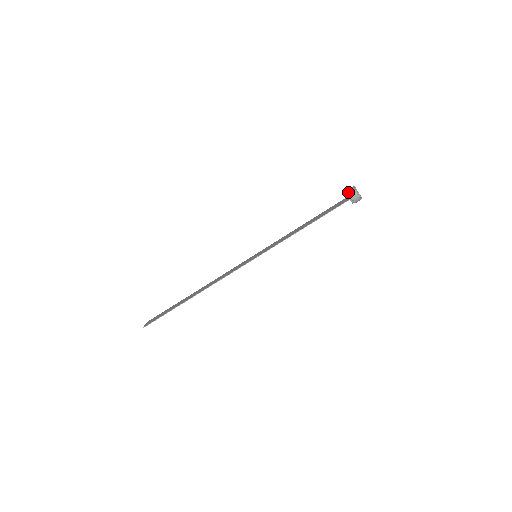
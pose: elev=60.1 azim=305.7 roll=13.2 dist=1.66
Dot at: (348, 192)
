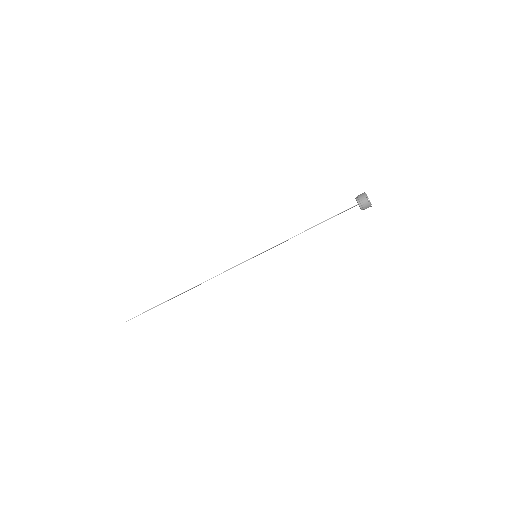
Dot at: (358, 197)
